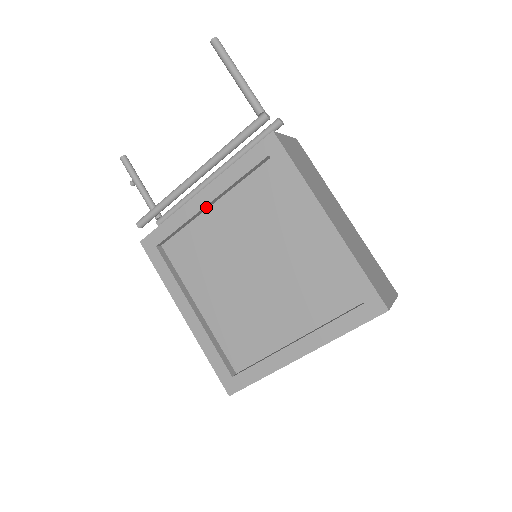
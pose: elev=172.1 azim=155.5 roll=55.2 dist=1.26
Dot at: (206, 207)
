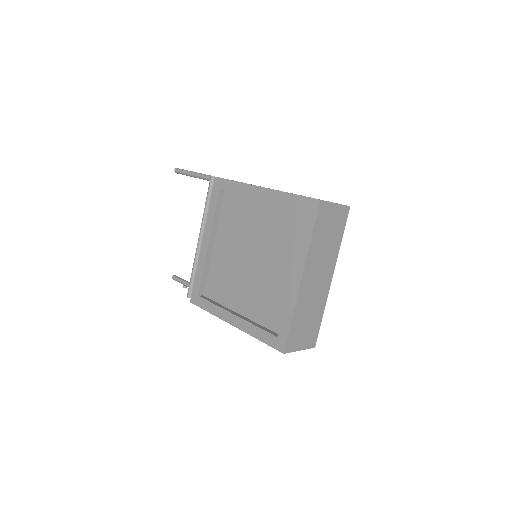
Dot at: (210, 247)
